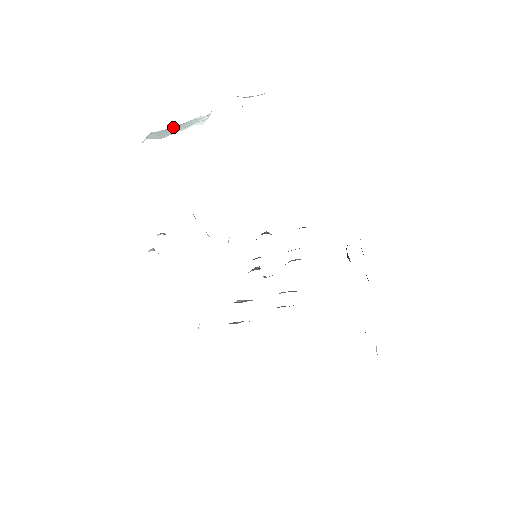
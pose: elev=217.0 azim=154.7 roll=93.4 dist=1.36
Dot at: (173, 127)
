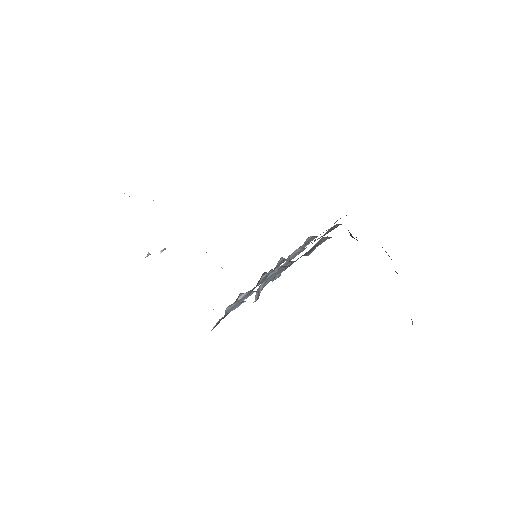
Dot at: occluded
